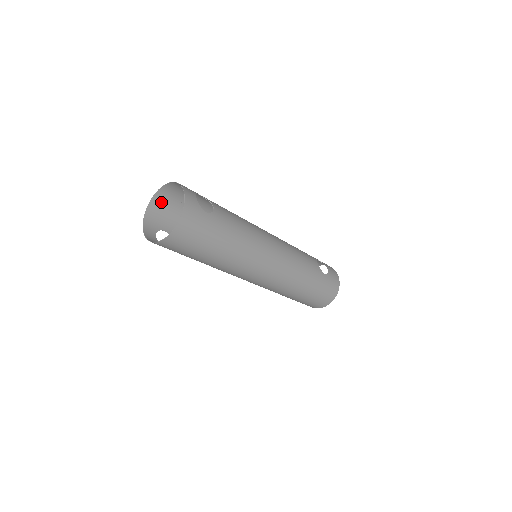
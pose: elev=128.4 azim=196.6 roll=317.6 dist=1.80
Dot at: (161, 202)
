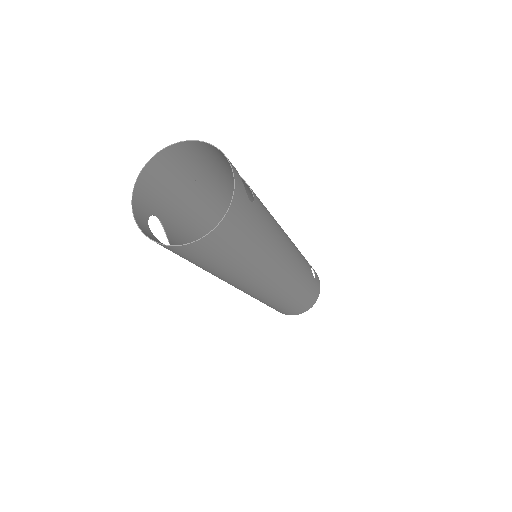
Dot at: (159, 168)
